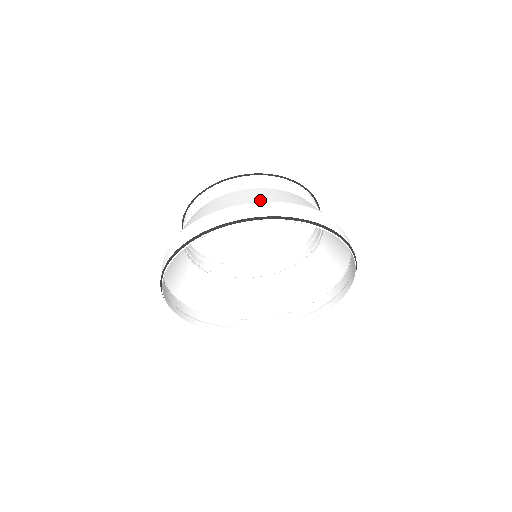
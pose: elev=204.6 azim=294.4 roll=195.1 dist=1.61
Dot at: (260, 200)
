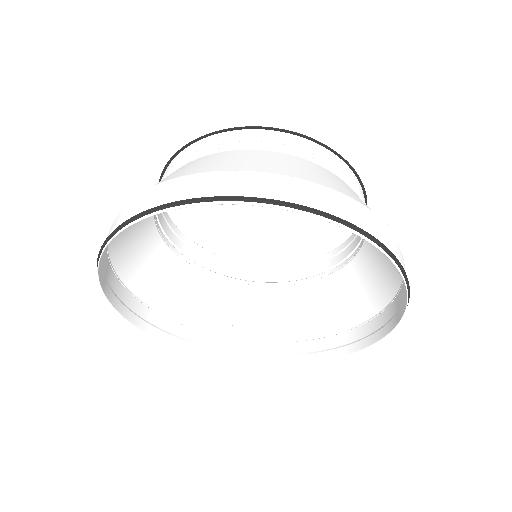
Dot at: (221, 168)
